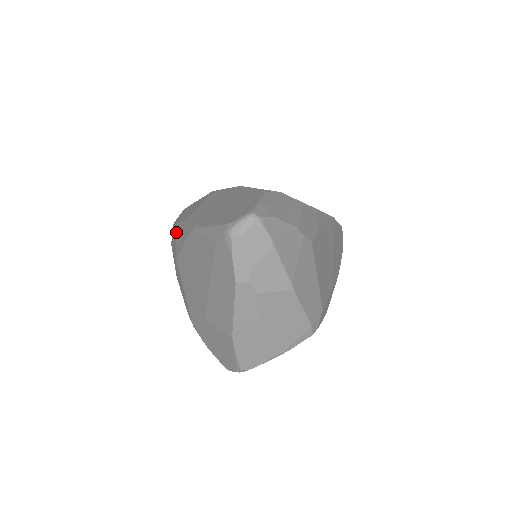
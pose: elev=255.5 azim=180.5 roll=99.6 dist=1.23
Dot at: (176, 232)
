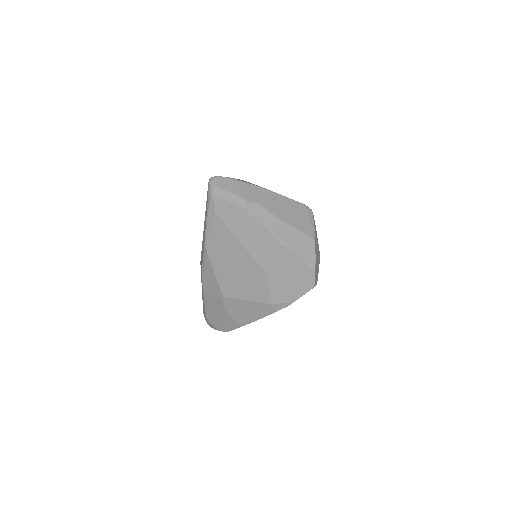
Dot at: (208, 294)
